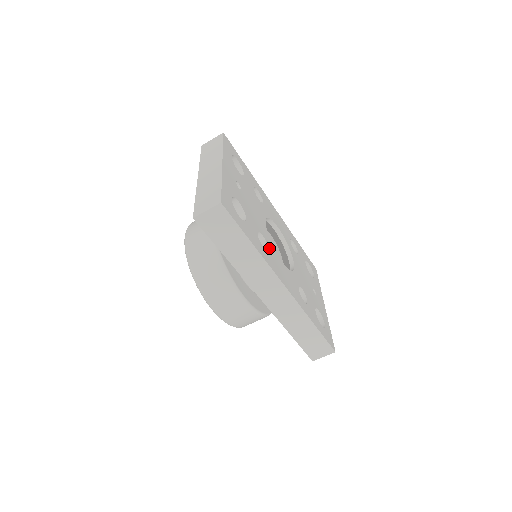
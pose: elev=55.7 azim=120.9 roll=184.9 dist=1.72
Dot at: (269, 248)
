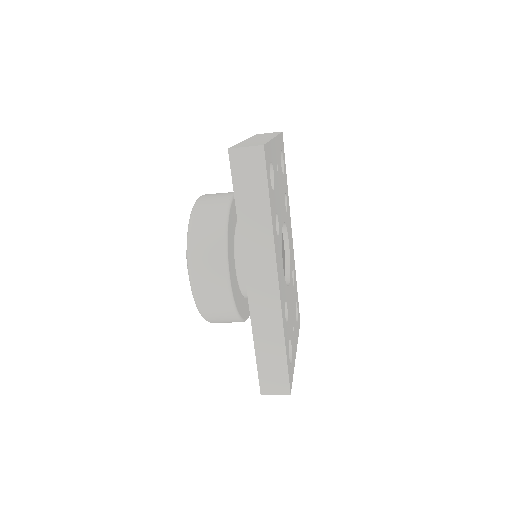
Dot at: (279, 237)
